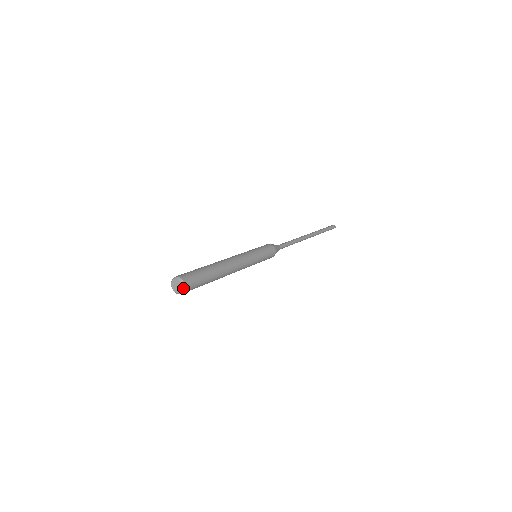
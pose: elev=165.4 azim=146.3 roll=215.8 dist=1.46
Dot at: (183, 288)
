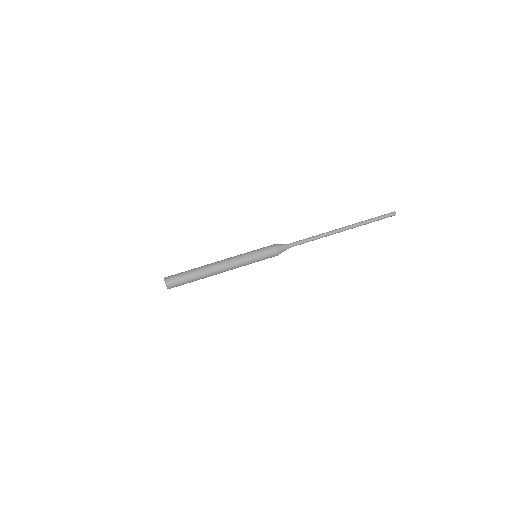
Dot at: (167, 287)
